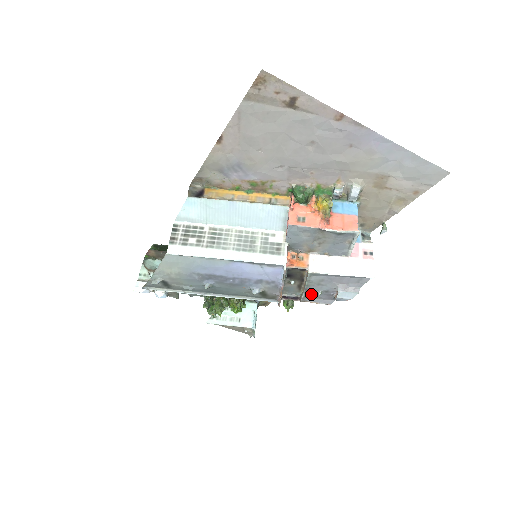
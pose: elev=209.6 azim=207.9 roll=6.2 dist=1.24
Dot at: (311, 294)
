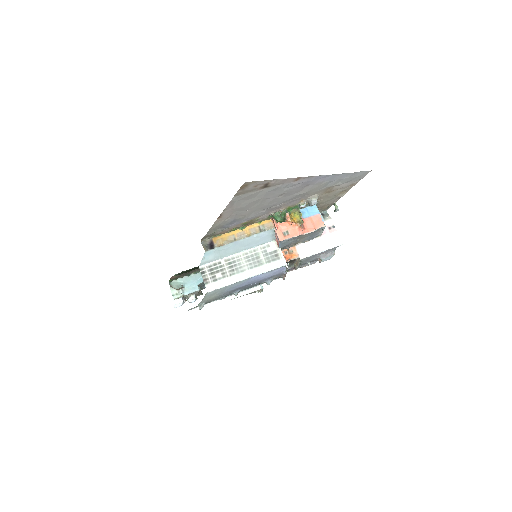
Dot at: occluded
